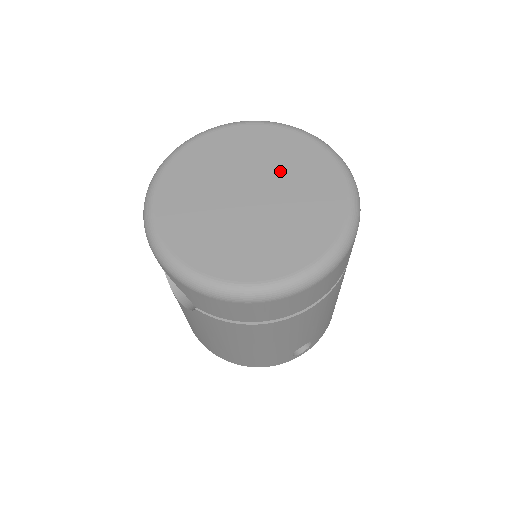
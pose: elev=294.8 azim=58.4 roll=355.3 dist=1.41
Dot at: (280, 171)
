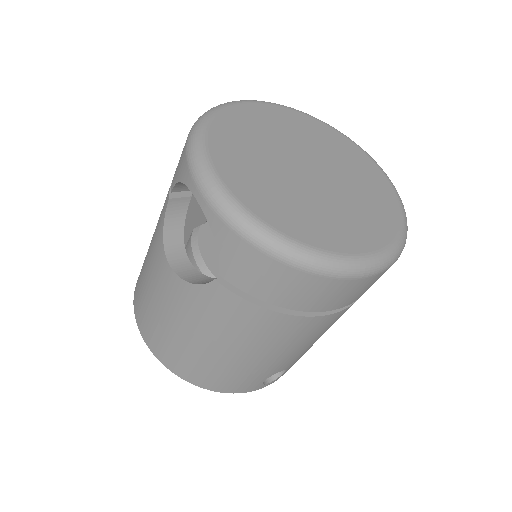
Dot at: (335, 161)
